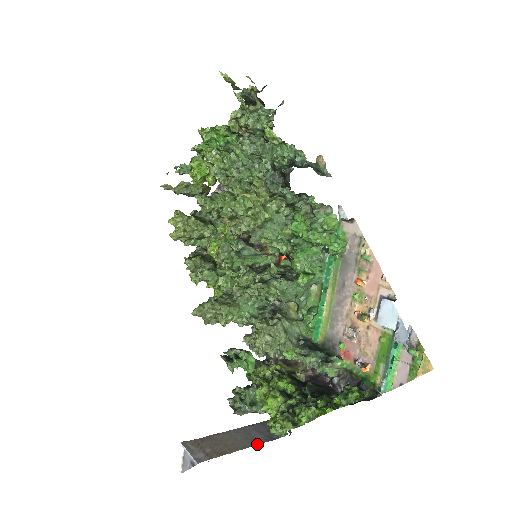
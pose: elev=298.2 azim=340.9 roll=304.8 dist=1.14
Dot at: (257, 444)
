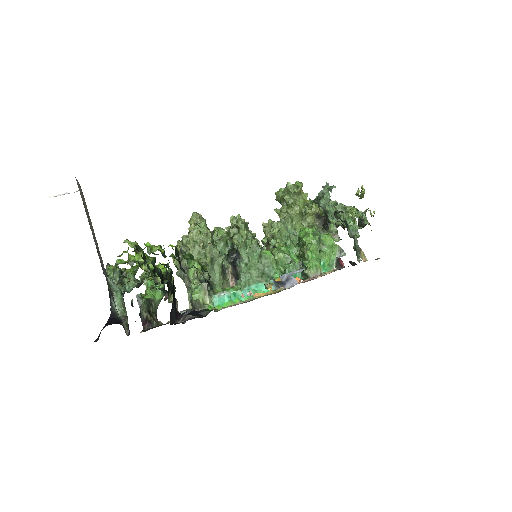
Dot at: (96, 246)
